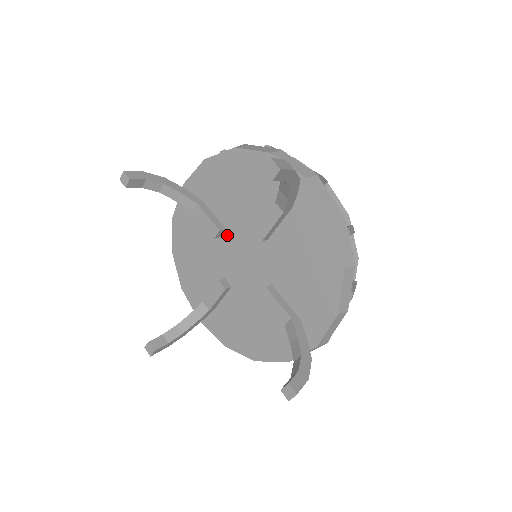
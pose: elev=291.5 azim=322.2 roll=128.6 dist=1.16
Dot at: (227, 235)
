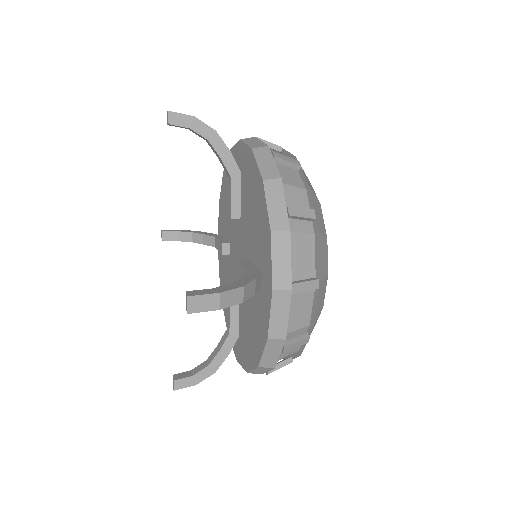
Dot at: (231, 248)
